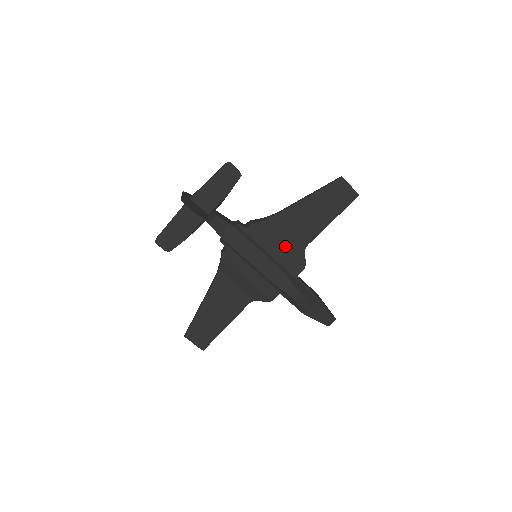
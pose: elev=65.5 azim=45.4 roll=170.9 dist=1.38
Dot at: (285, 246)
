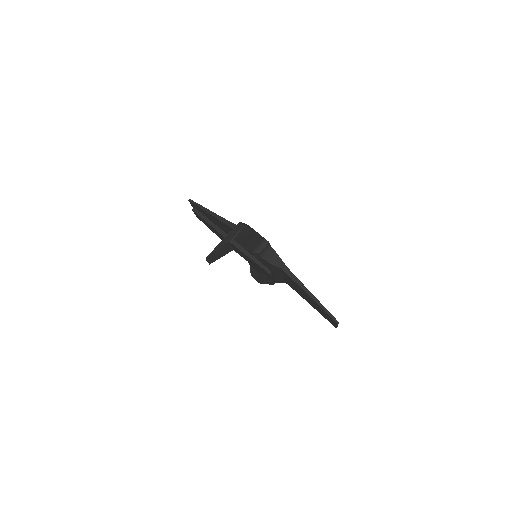
Dot at: (275, 275)
